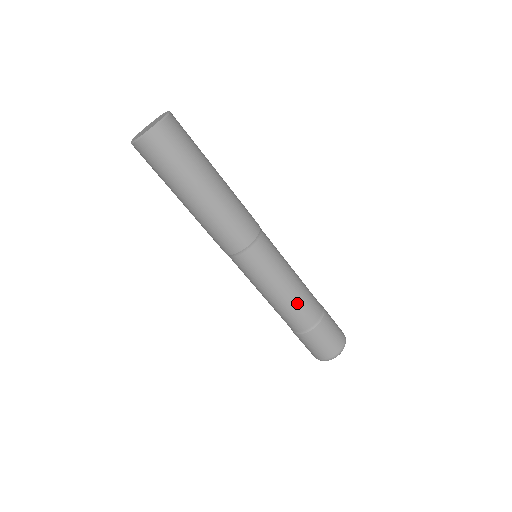
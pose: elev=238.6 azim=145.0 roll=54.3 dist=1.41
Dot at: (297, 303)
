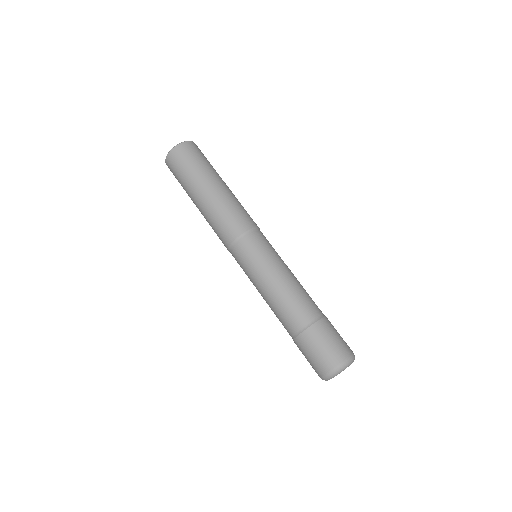
Dot at: (281, 302)
